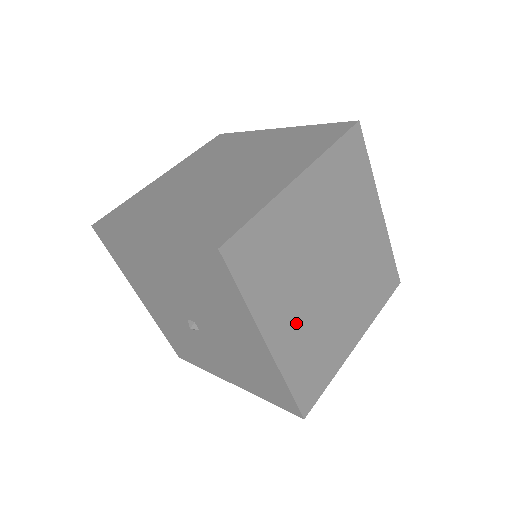
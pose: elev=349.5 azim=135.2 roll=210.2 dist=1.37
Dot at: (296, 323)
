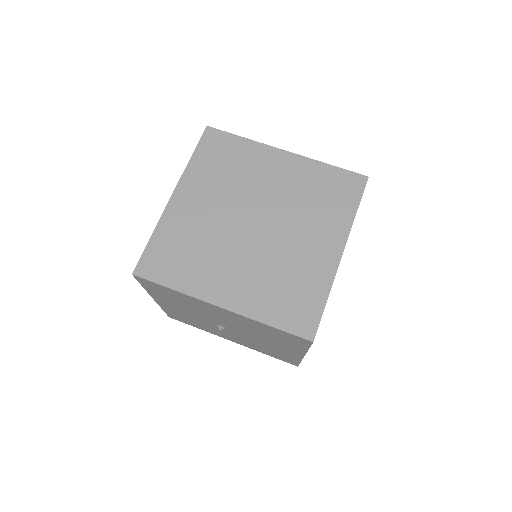
Dot at: occluded
